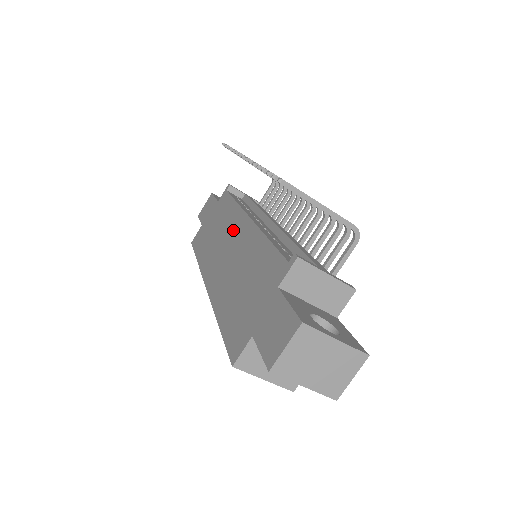
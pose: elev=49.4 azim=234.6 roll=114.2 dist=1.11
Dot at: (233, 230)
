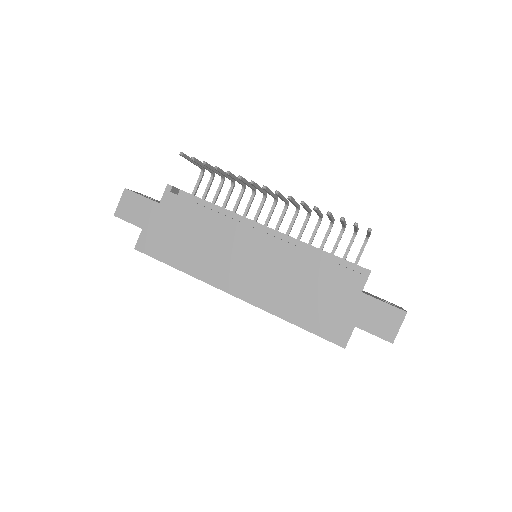
Dot at: (239, 242)
